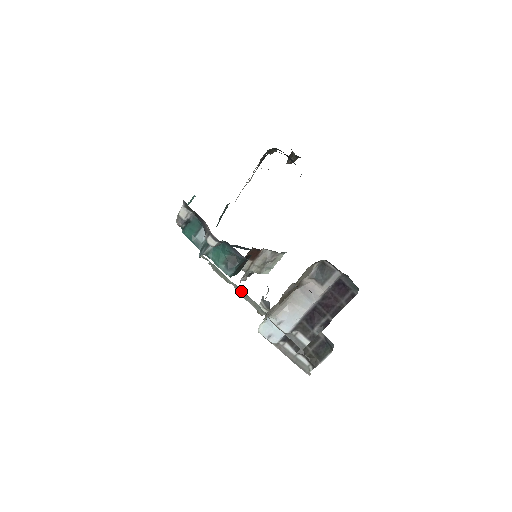
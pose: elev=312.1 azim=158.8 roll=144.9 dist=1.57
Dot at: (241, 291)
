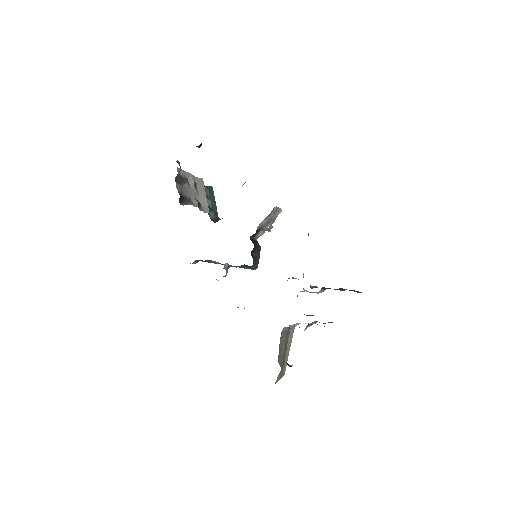
Dot at: occluded
